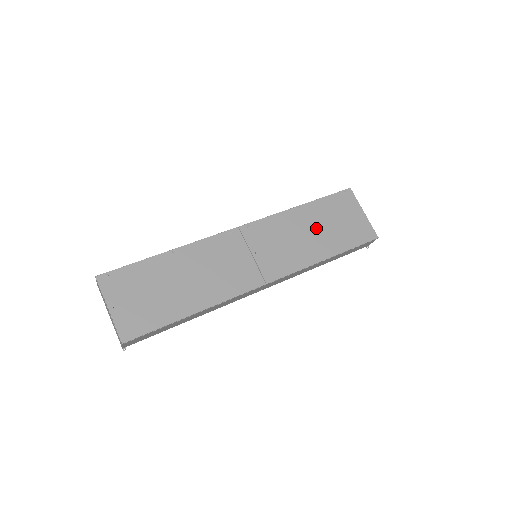
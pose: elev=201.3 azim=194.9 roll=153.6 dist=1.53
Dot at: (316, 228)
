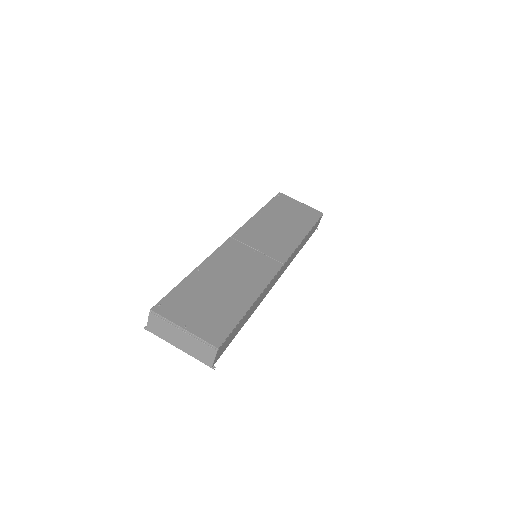
Dot at: (282, 220)
